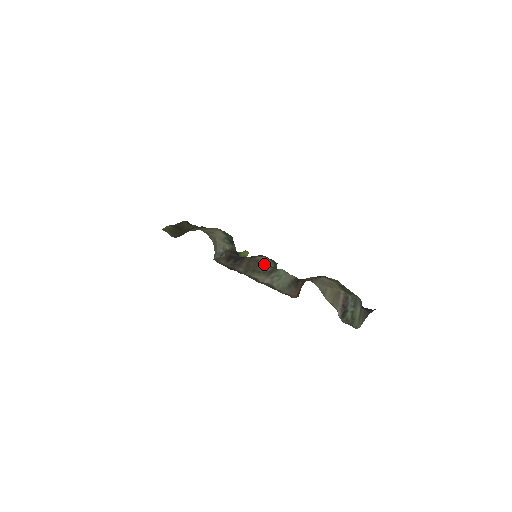
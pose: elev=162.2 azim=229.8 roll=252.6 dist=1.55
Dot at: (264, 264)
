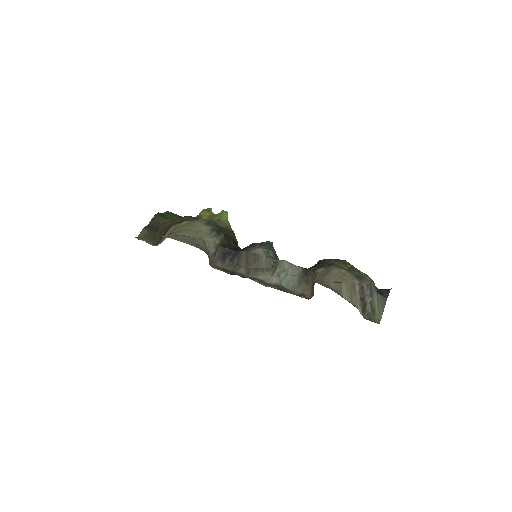
Dot at: (264, 258)
